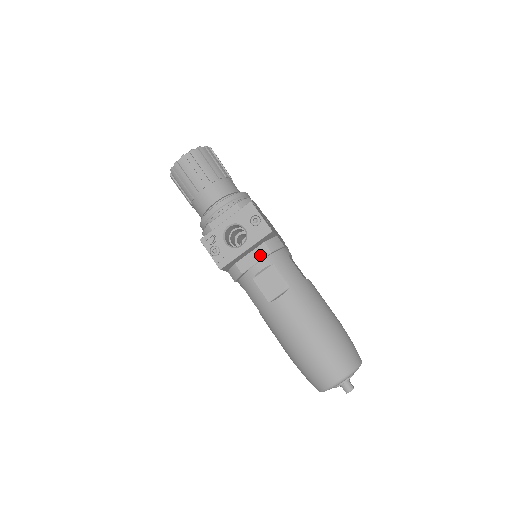
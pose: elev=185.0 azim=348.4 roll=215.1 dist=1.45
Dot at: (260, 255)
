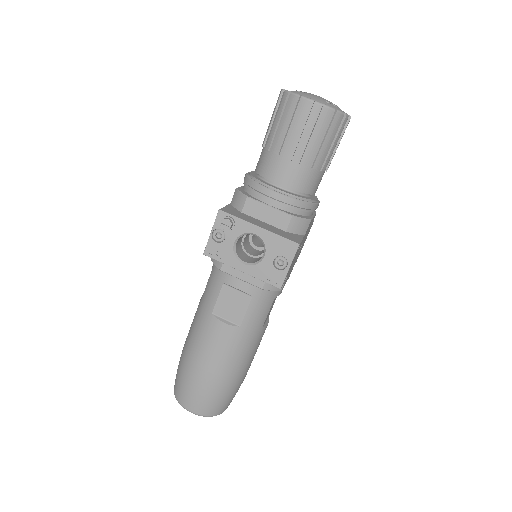
Dot at: (252, 278)
